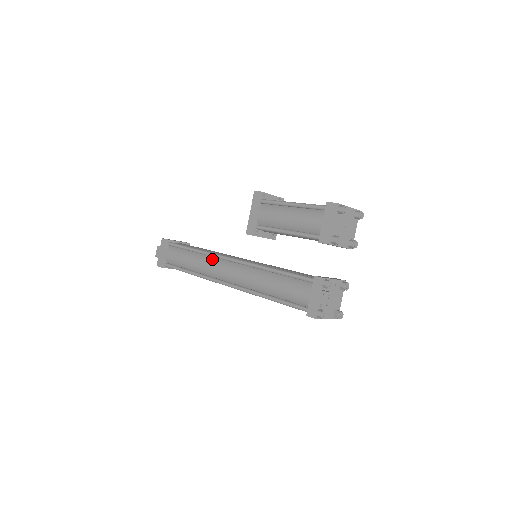
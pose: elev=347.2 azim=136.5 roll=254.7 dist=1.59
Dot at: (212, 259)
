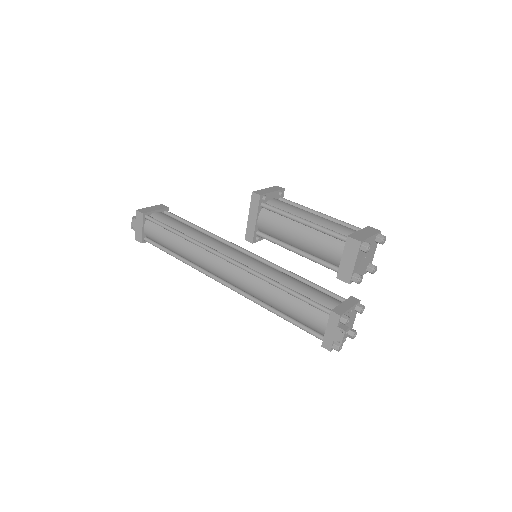
Dot at: (204, 252)
